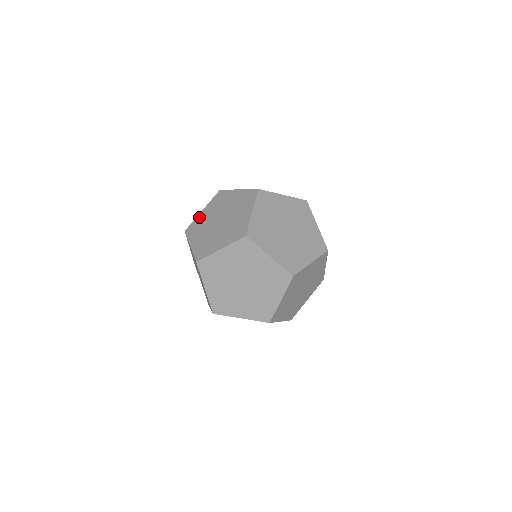
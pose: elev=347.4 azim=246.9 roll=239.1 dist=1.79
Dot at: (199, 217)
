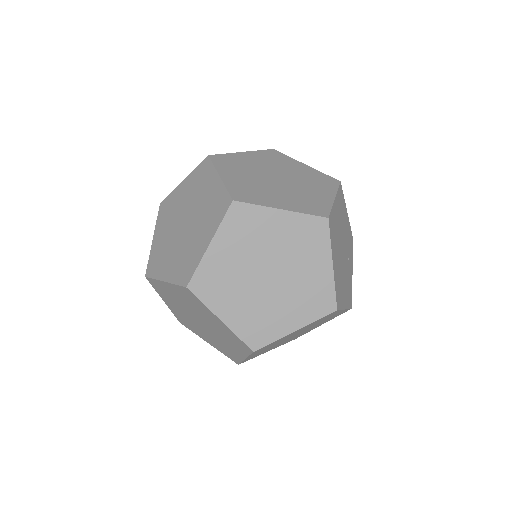
Dot at: (176, 192)
